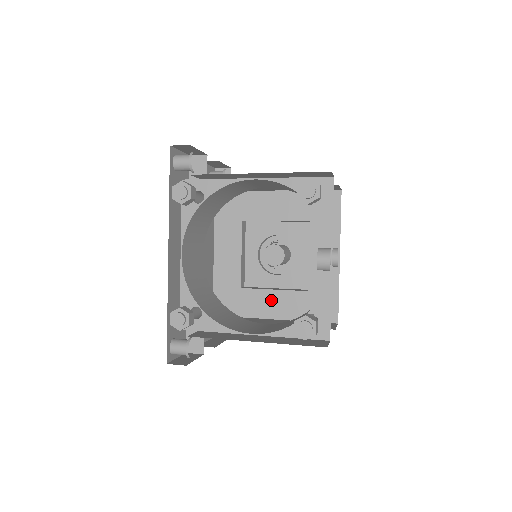
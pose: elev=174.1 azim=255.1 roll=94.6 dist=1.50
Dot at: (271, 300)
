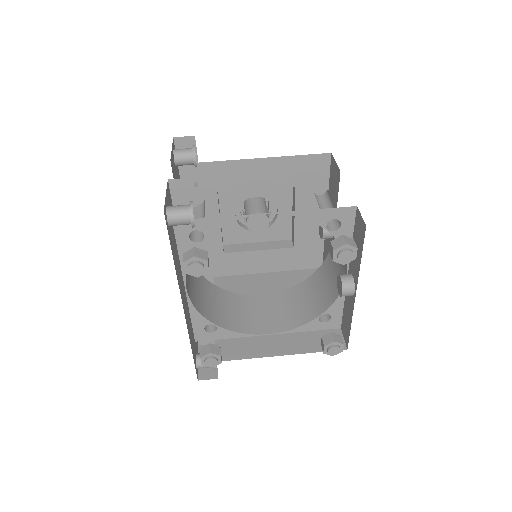
Dot at: (257, 259)
